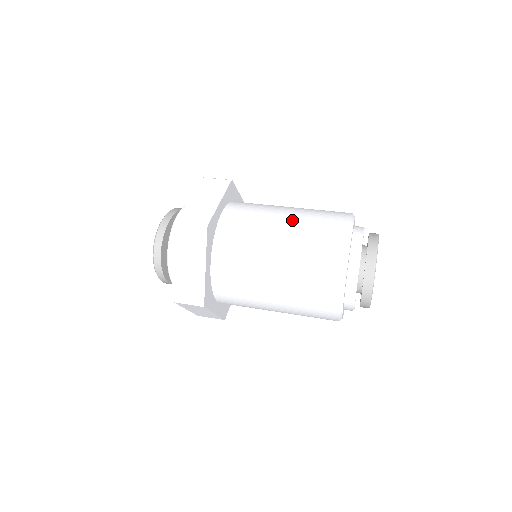
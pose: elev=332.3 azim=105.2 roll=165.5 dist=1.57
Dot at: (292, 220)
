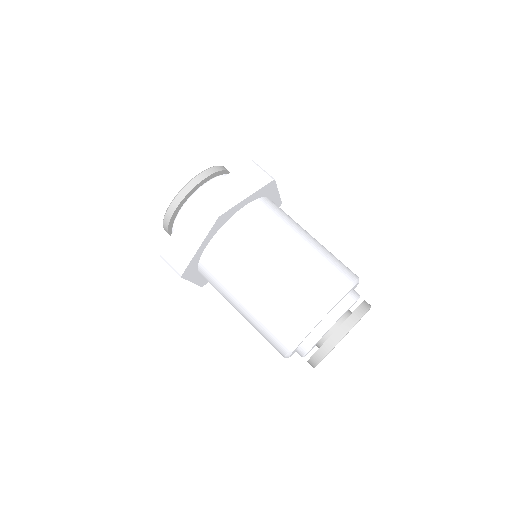
Dot at: (257, 297)
